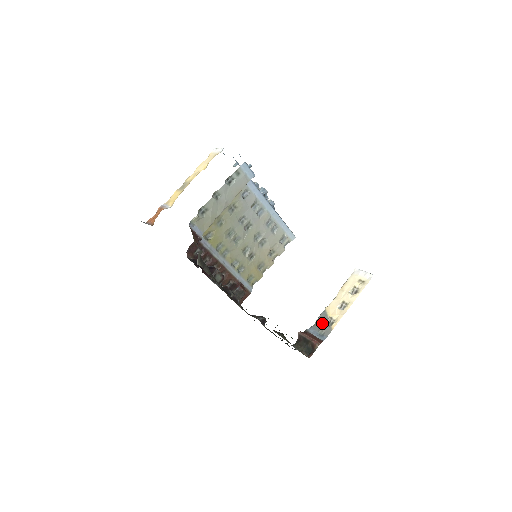
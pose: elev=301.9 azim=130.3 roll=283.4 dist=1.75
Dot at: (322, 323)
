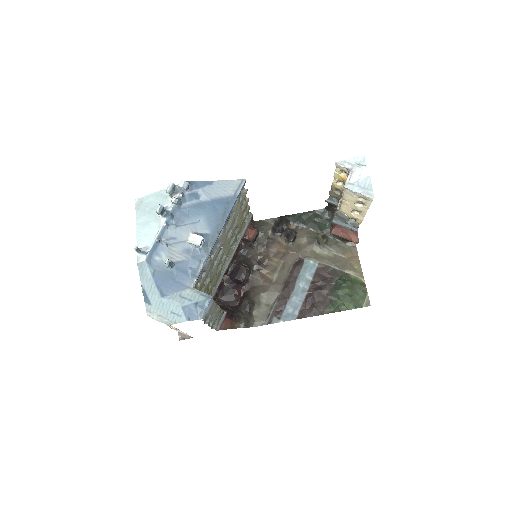
Dot at: (345, 220)
